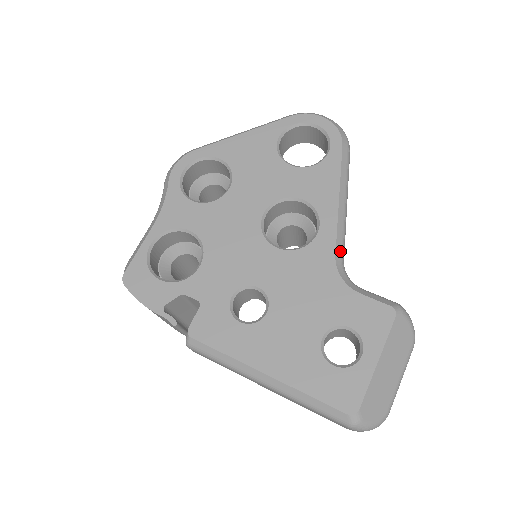
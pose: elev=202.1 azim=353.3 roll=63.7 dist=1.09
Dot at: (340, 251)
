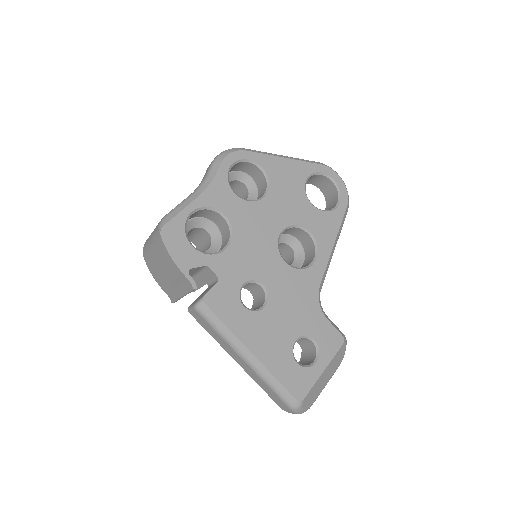
Dot at: (322, 283)
